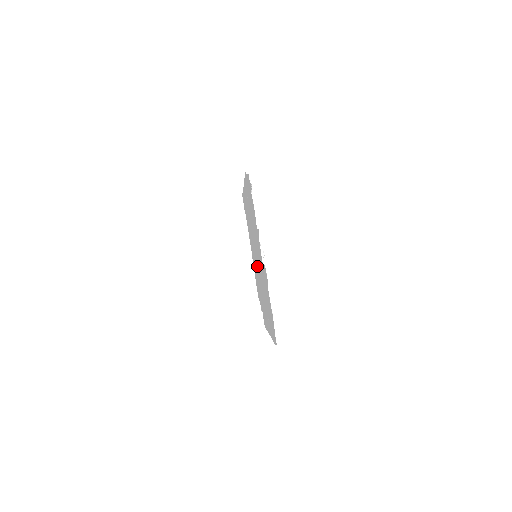
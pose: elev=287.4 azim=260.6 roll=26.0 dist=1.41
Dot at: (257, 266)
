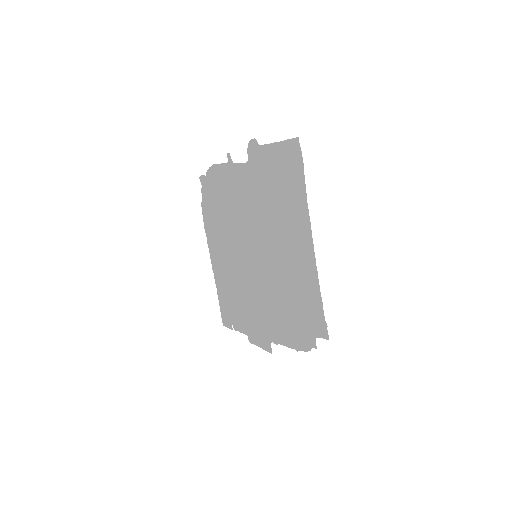
Dot at: (262, 255)
